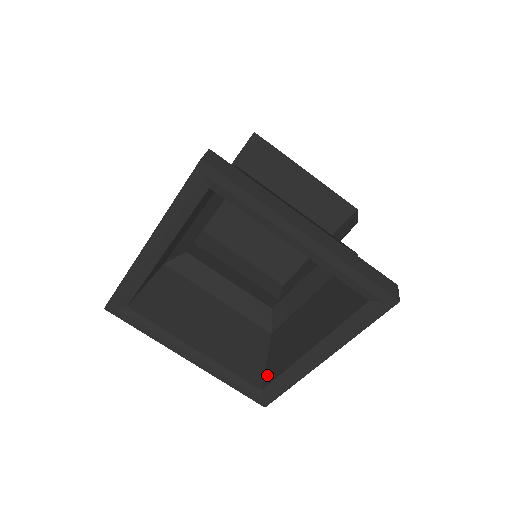
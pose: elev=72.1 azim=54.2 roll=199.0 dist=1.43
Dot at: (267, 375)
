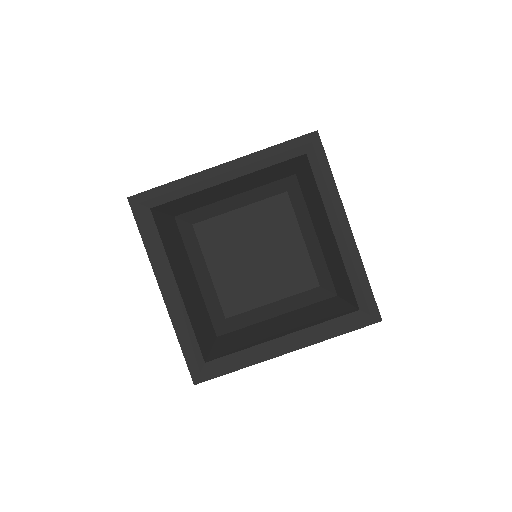
Dot at: (214, 354)
